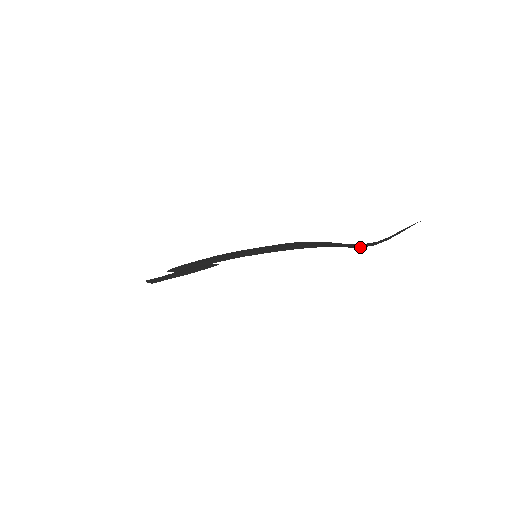
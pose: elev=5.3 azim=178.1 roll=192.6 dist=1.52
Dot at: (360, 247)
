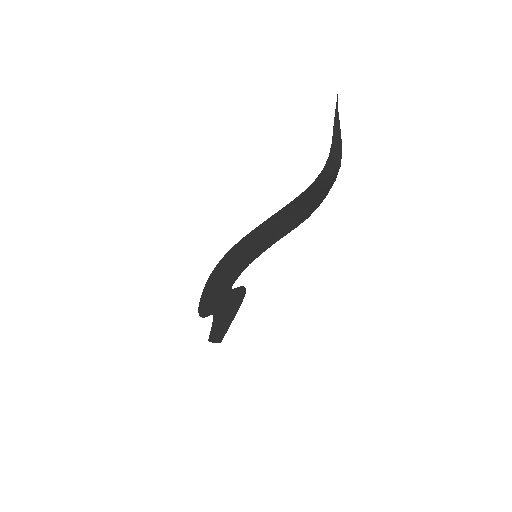
Dot at: (335, 178)
